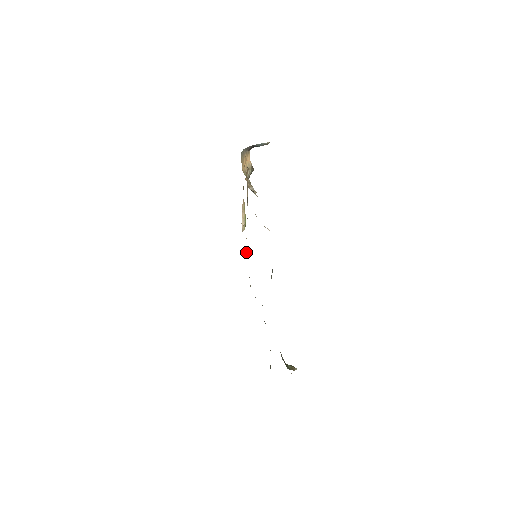
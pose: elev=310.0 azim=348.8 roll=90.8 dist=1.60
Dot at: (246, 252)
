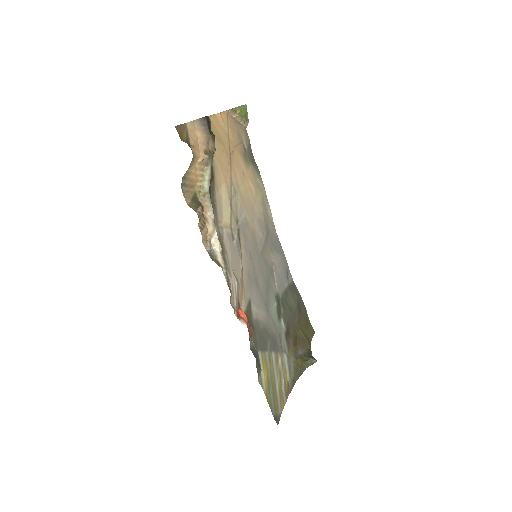
Dot at: (256, 172)
